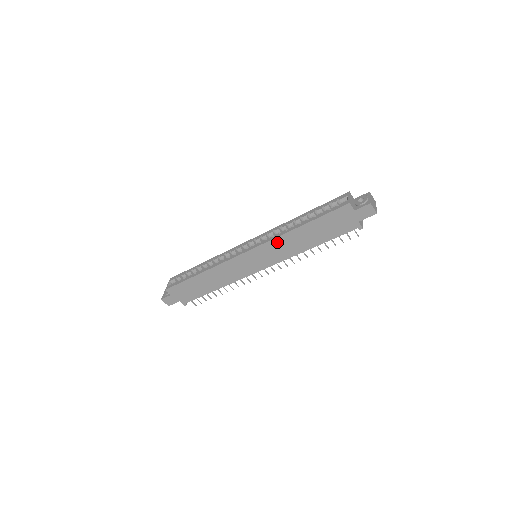
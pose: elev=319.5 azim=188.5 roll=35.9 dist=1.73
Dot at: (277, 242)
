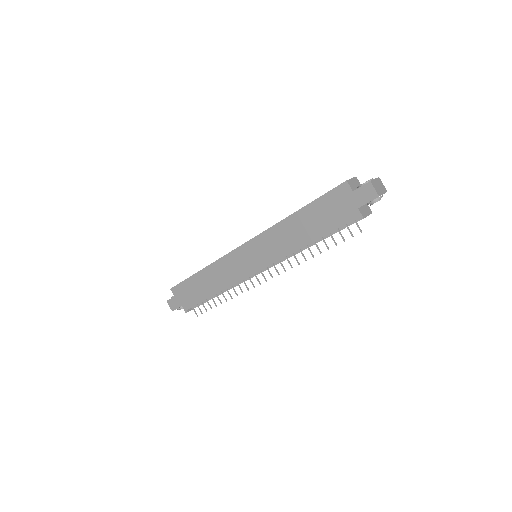
Dot at: (272, 233)
